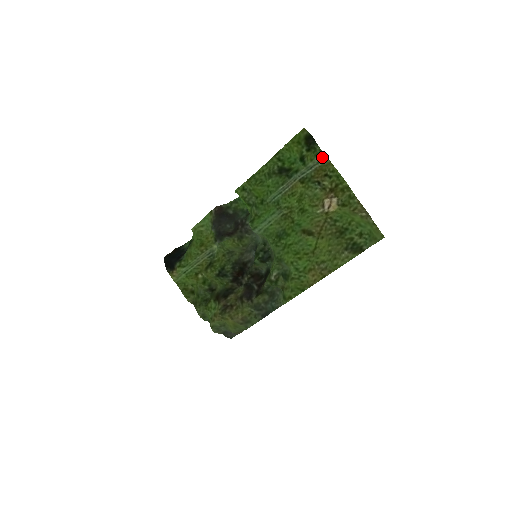
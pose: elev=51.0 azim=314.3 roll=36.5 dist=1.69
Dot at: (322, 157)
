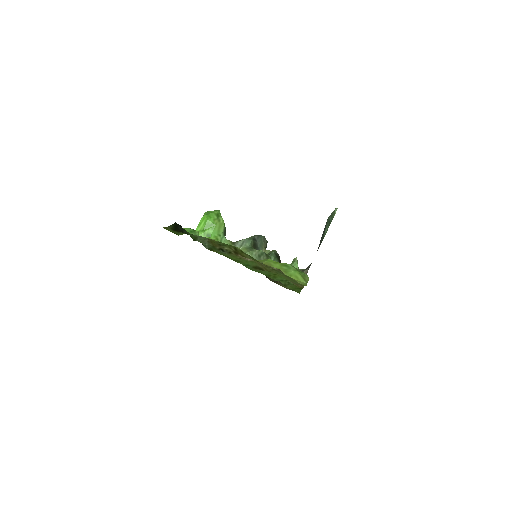
Dot at: (200, 238)
